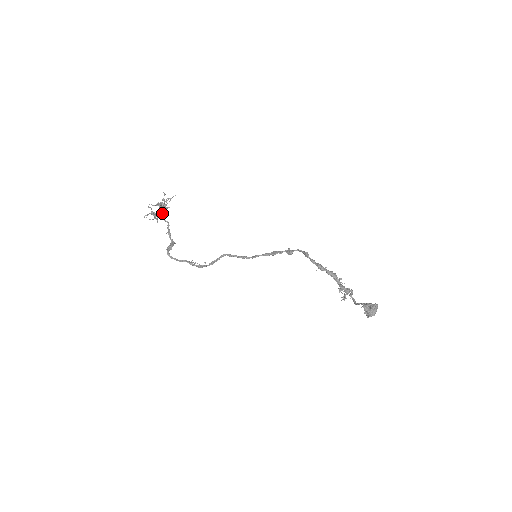
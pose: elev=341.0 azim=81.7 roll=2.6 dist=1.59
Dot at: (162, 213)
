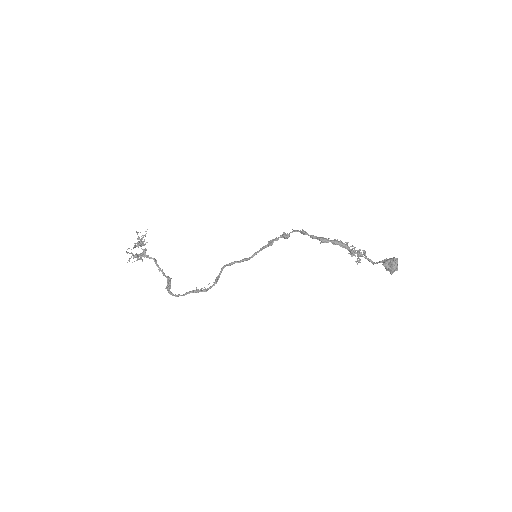
Dot at: (143, 251)
